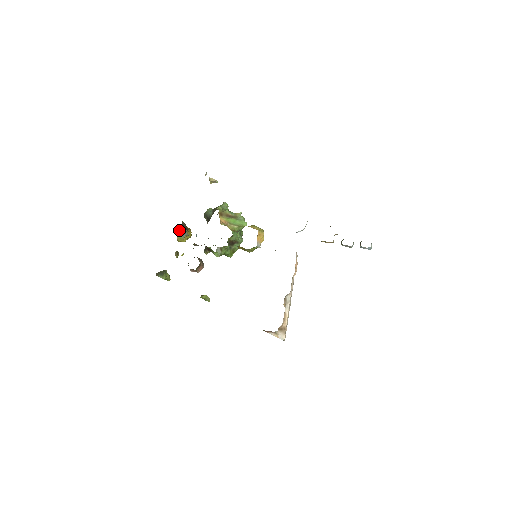
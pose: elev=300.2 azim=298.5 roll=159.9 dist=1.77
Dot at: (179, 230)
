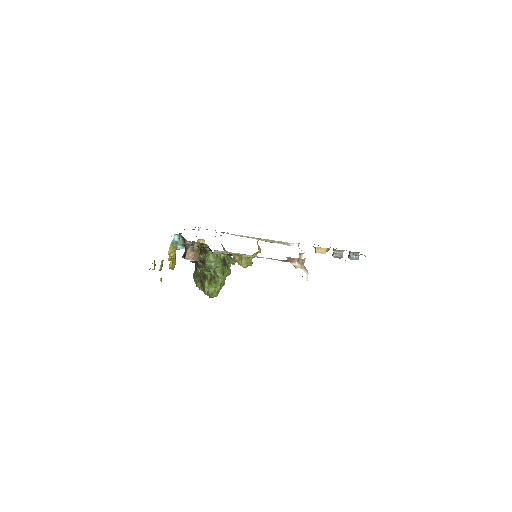
Dot at: (176, 236)
